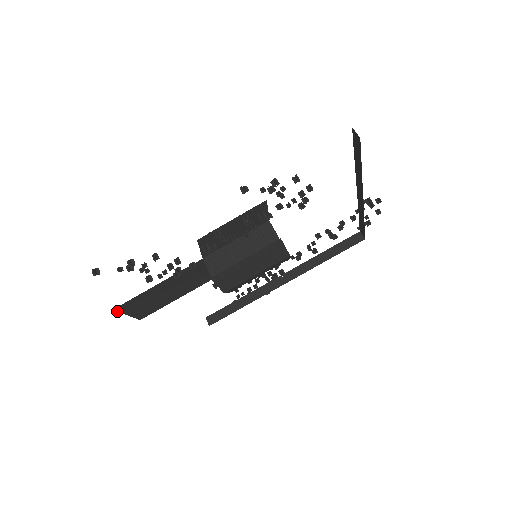
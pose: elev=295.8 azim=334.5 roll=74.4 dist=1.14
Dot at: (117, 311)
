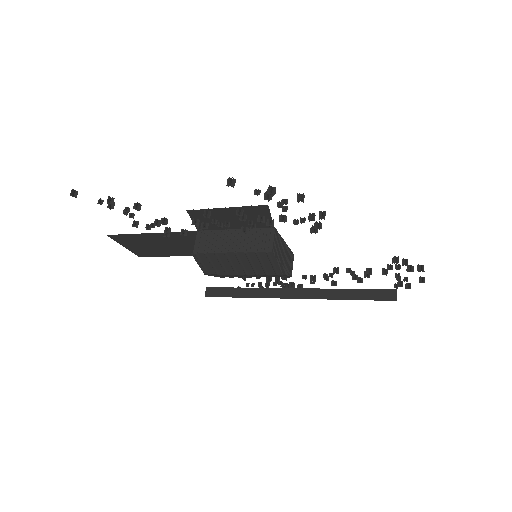
Dot at: (112, 238)
